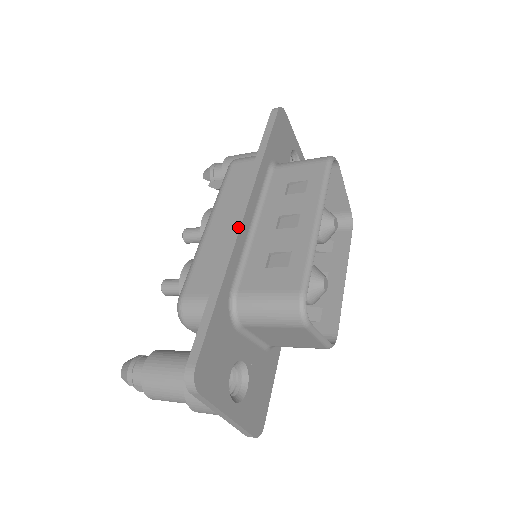
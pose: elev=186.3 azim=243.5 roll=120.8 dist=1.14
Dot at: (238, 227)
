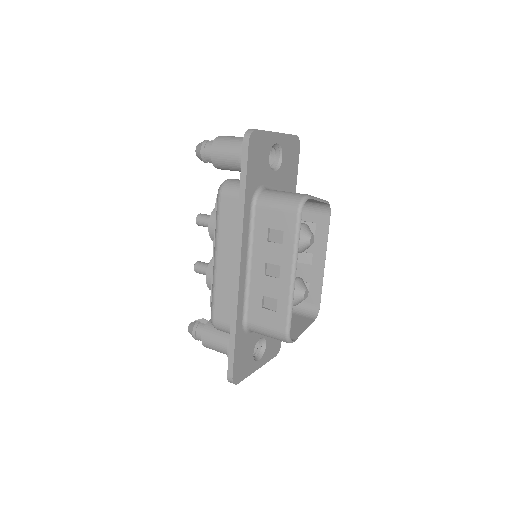
Dot at: (237, 282)
